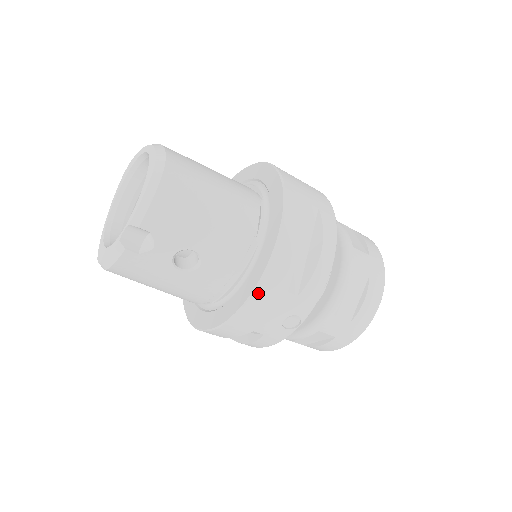
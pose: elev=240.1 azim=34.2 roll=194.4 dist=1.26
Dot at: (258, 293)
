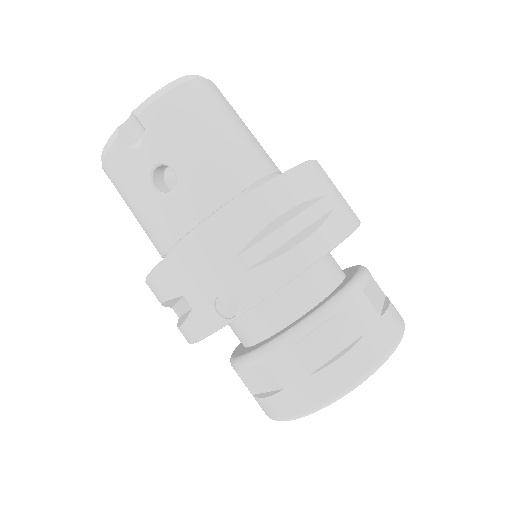
Dot at: (202, 236)
